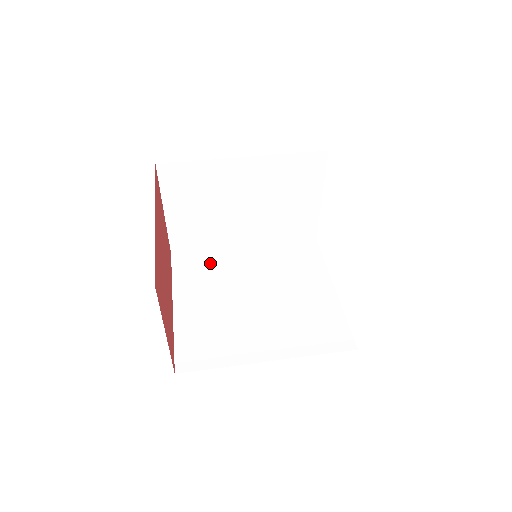
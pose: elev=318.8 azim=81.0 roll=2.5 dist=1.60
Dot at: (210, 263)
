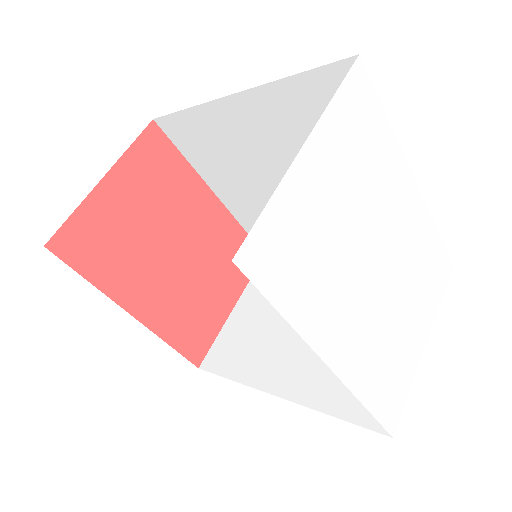
Dot at: occluded
